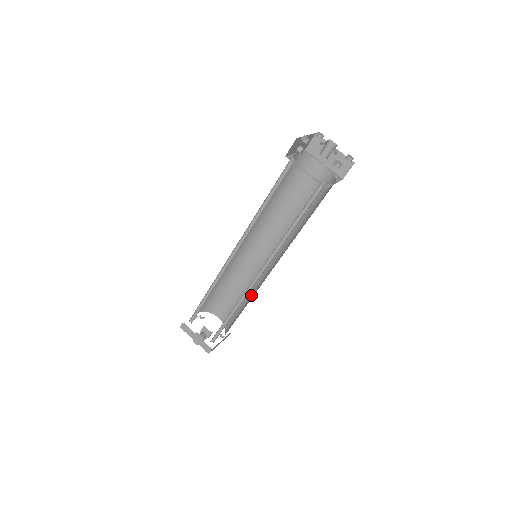
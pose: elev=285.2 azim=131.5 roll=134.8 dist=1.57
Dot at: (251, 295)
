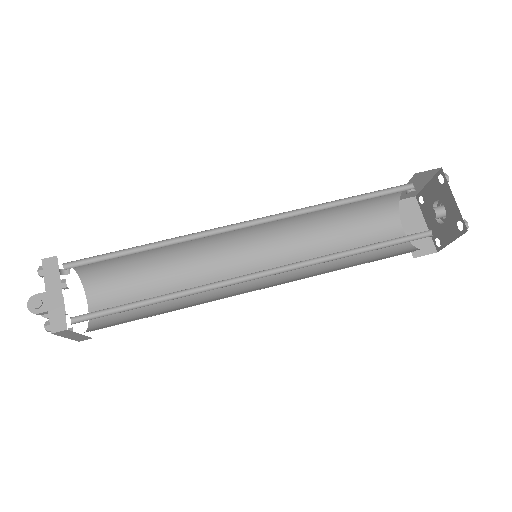
Dot at: (187, 303)
